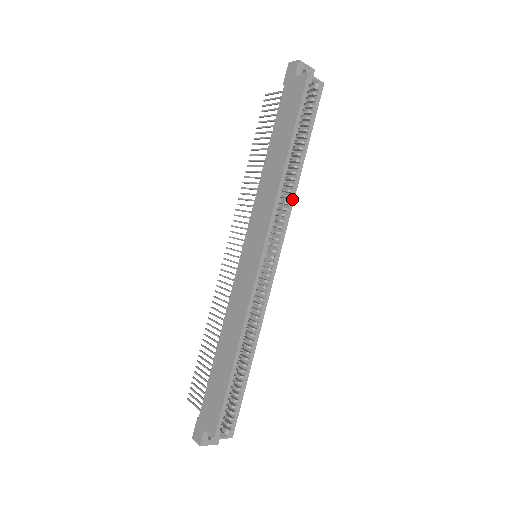
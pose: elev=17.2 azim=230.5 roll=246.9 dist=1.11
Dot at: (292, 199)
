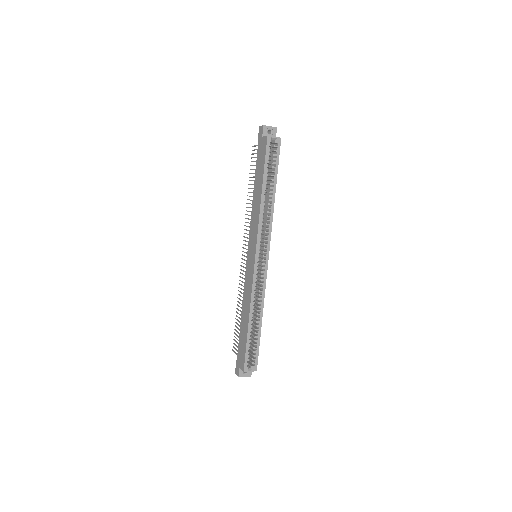
Dot at: (271, 217)
